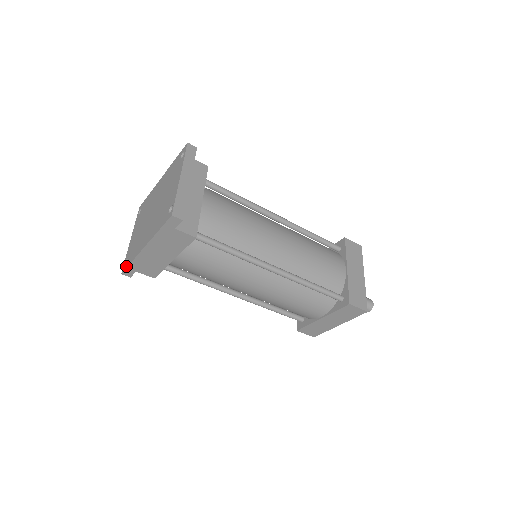
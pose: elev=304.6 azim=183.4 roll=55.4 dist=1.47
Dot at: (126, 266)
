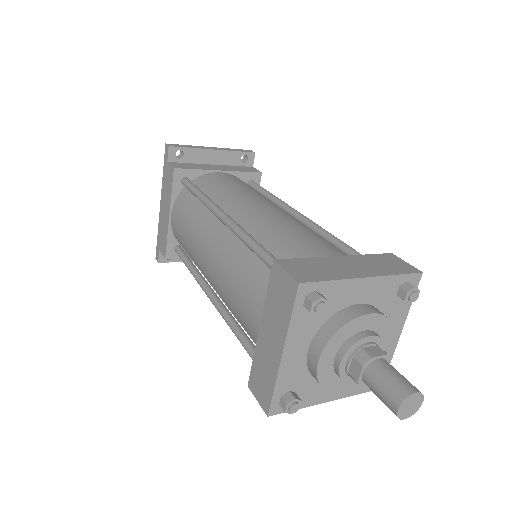
Dot at: occluded
